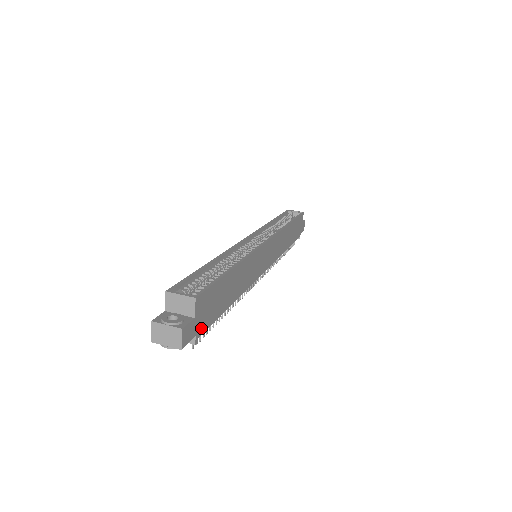
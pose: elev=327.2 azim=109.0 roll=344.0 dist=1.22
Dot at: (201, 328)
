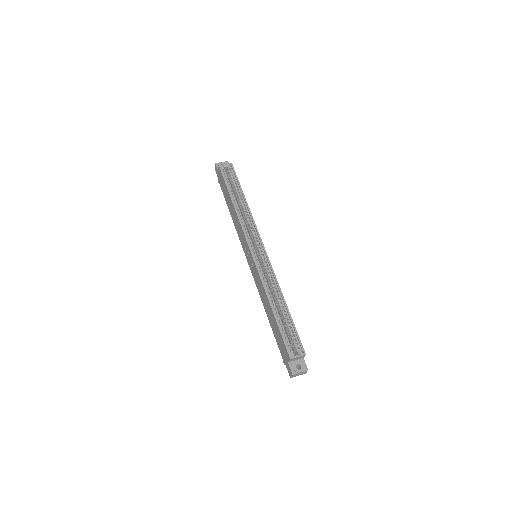
Dot at: occluded
